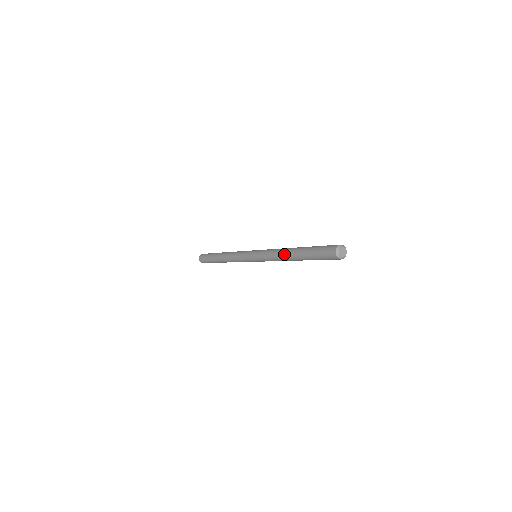
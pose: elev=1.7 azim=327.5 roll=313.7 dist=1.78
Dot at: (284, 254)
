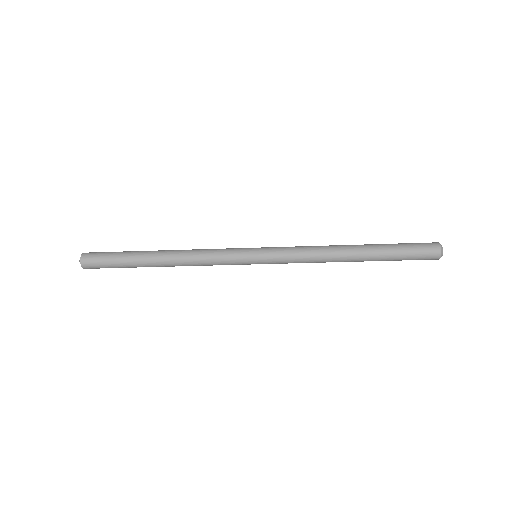
Dot at: (339, 256)
